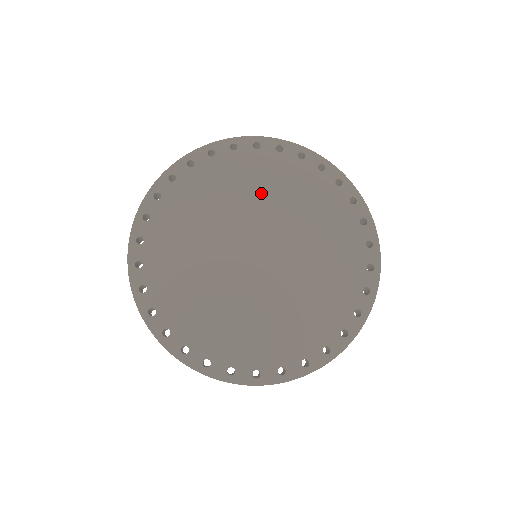
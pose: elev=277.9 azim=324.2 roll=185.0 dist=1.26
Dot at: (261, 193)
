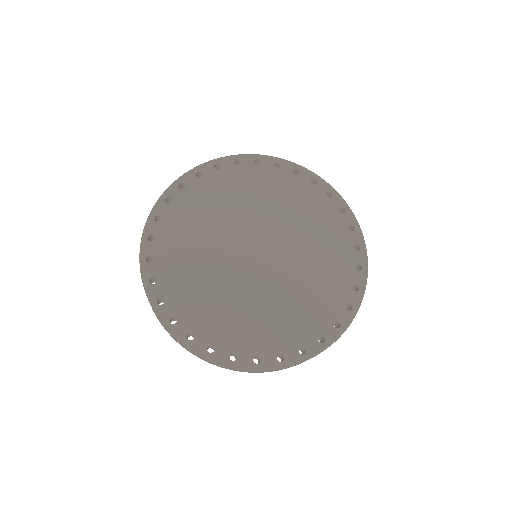
Dot at: (307, 232)
